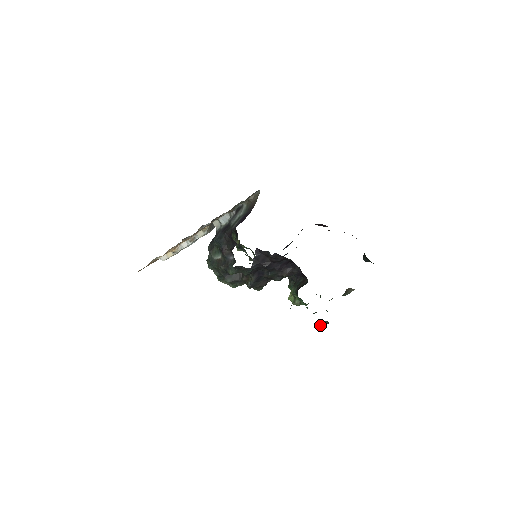
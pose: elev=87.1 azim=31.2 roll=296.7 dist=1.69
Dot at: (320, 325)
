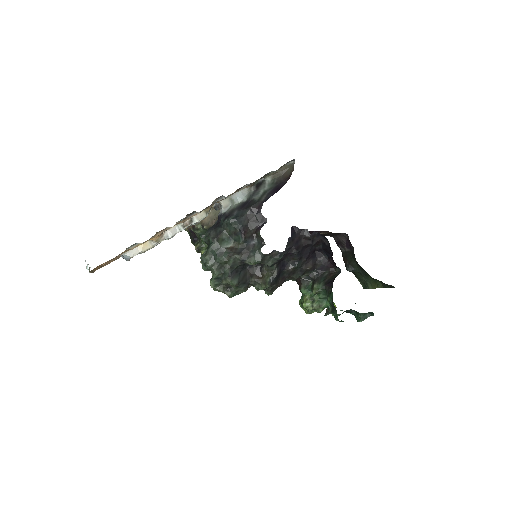
Dot at: (359, 321)
